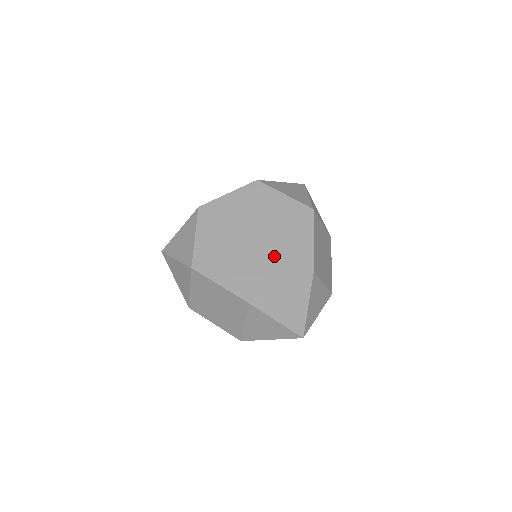
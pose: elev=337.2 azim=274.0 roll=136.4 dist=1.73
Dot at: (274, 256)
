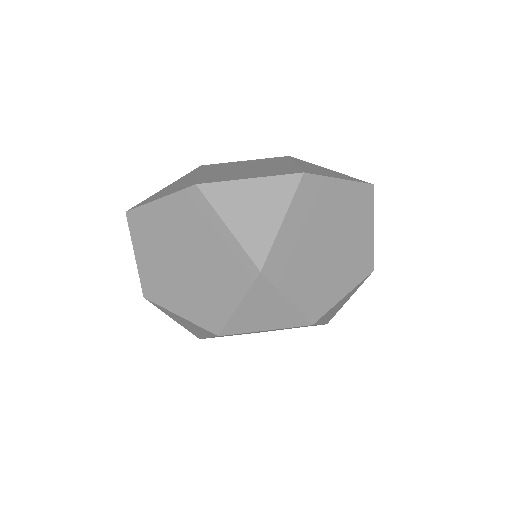
Dot at: occluded
